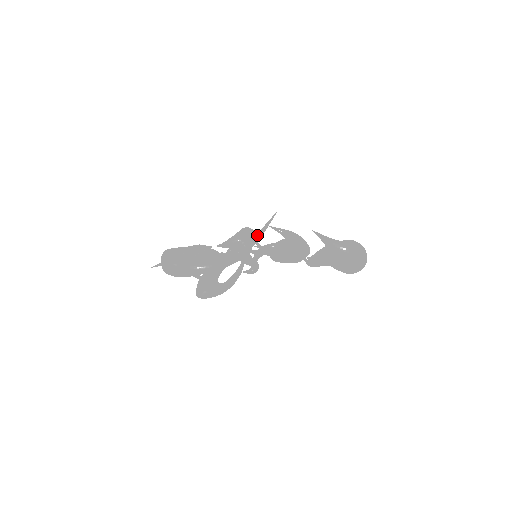
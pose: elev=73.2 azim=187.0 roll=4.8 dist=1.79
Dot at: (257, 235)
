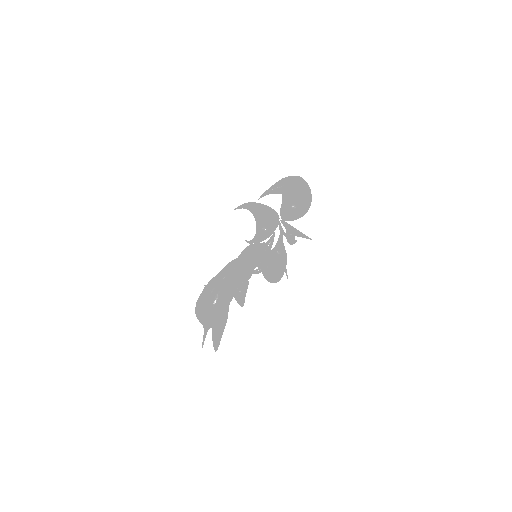
Dot at: occluded
